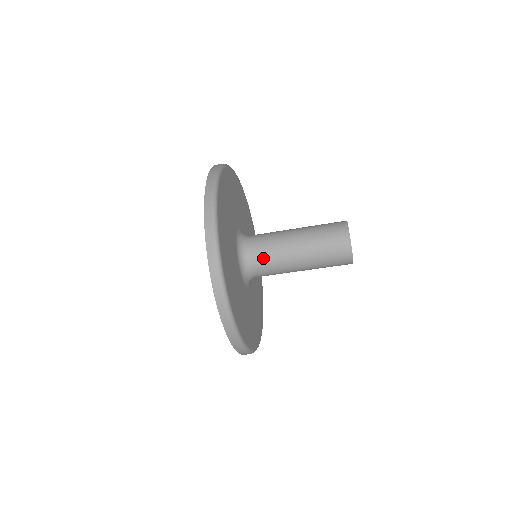
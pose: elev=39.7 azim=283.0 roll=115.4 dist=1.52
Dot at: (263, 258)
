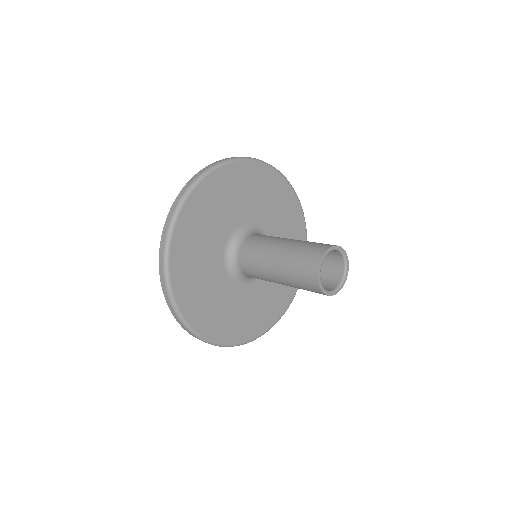
Dot at: (247, 257)
